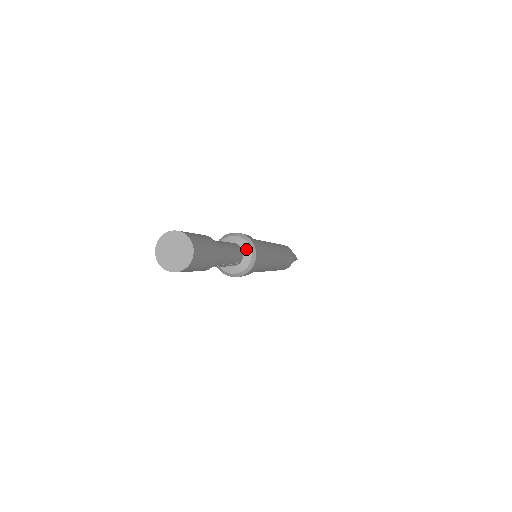
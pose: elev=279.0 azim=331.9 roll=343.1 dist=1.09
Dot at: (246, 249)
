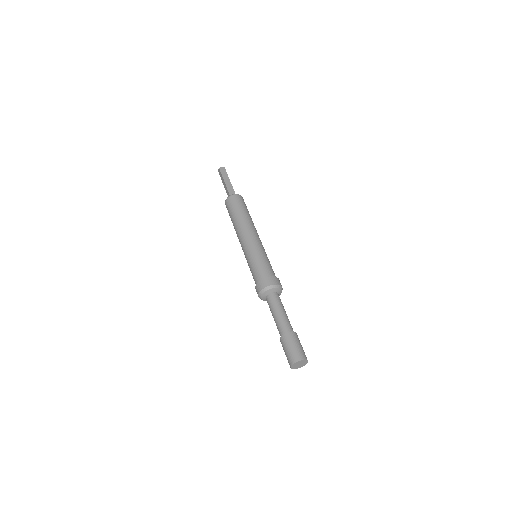
Dot at: (279, 294)
